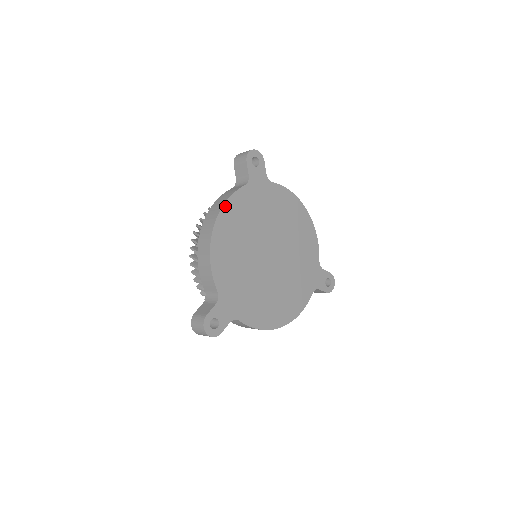
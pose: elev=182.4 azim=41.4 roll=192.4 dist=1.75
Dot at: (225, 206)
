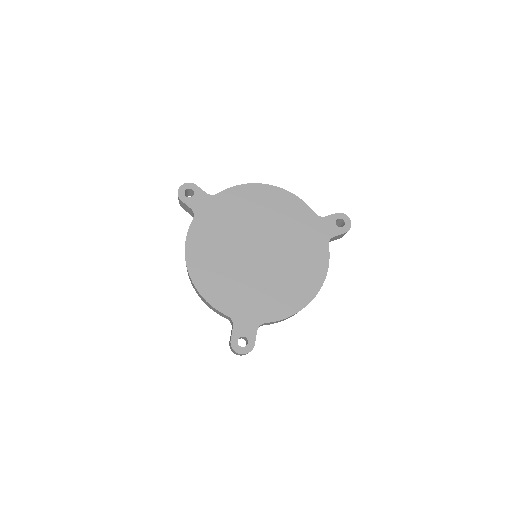
Dot at: (187, 249)
